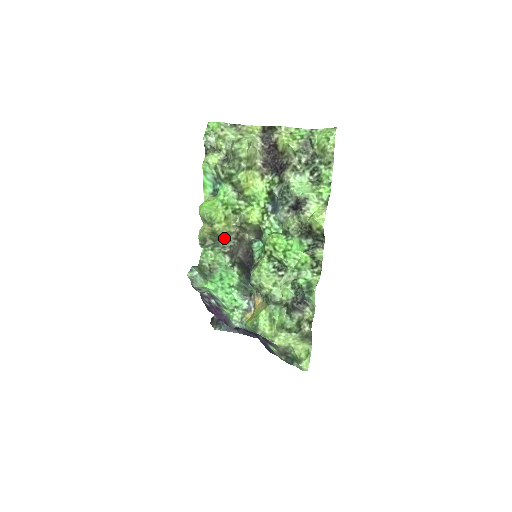
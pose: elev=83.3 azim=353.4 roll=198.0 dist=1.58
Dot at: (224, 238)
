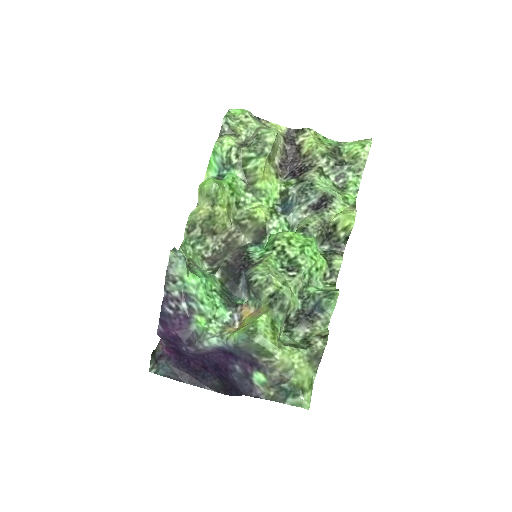
Dot at: (215, 233)
